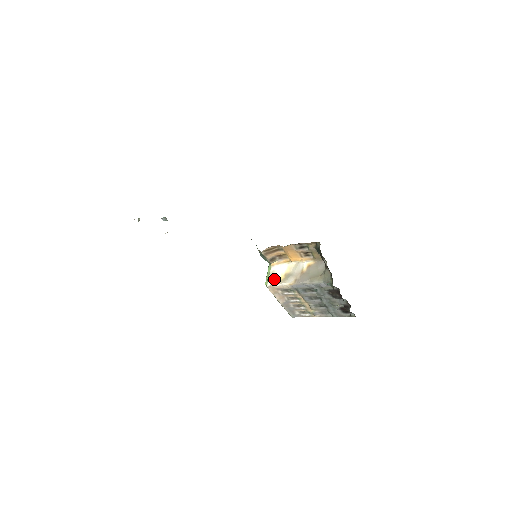
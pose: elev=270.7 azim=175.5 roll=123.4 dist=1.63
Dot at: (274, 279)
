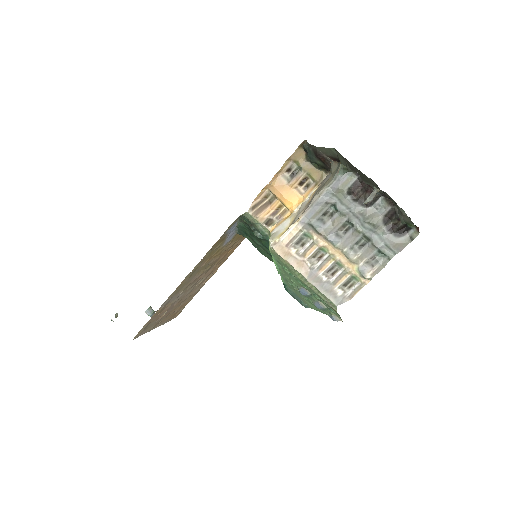
Dot at: (277, 236)
